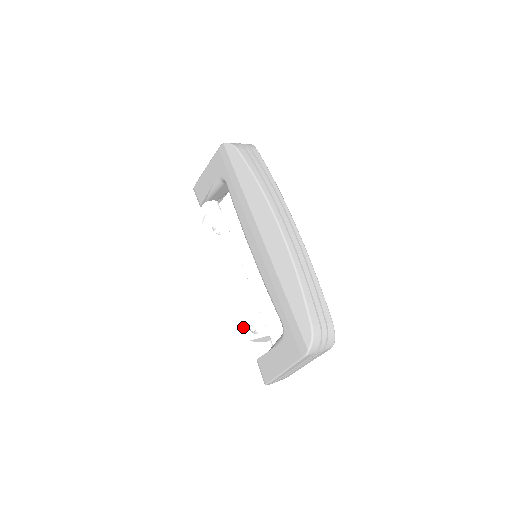
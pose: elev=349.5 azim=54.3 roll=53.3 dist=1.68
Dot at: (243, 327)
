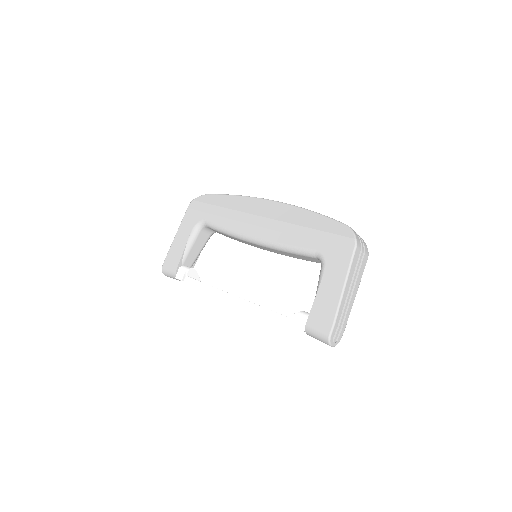
Dot at: occluded
